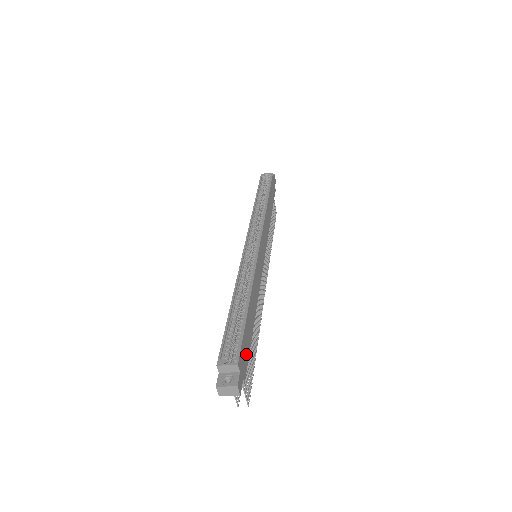
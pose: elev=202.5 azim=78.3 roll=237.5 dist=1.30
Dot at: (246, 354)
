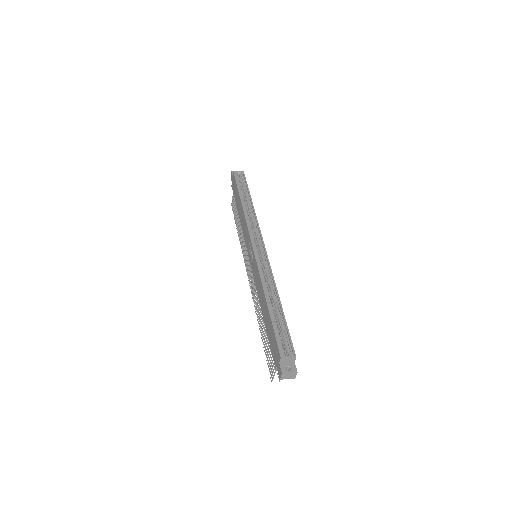
Dot at: occluded
